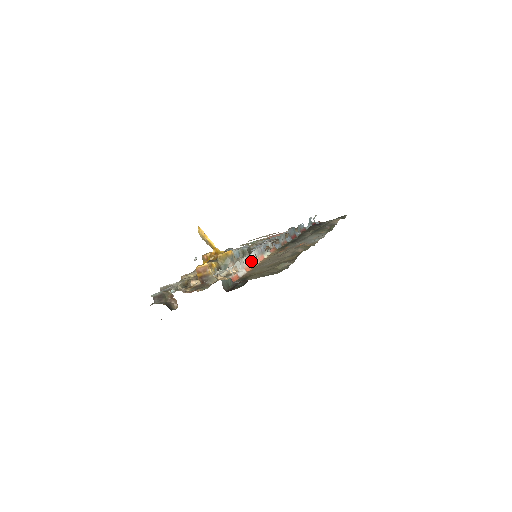
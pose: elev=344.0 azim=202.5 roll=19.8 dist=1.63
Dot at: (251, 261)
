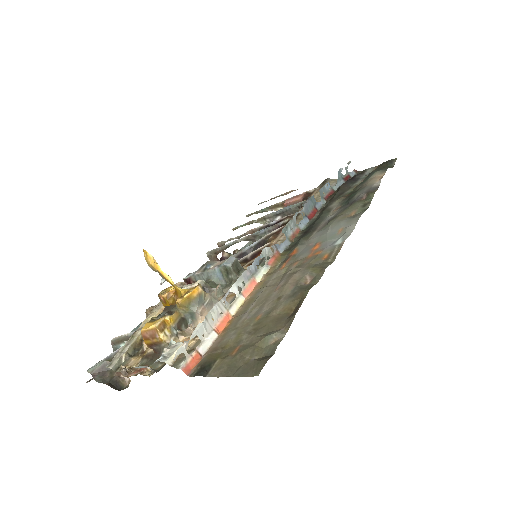
Dot at: (229, 304)
